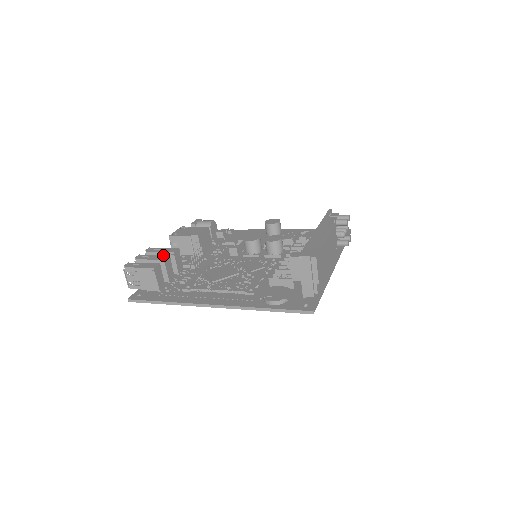
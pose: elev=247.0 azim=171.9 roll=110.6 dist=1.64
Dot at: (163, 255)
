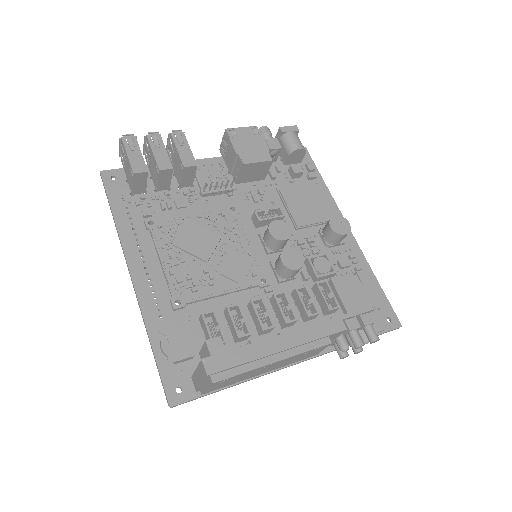
Dot at: occluded
